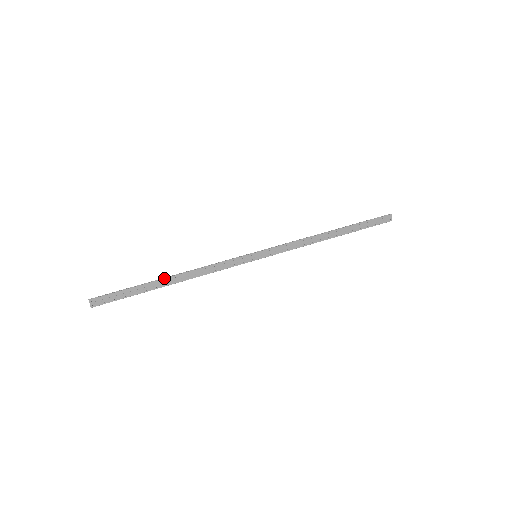
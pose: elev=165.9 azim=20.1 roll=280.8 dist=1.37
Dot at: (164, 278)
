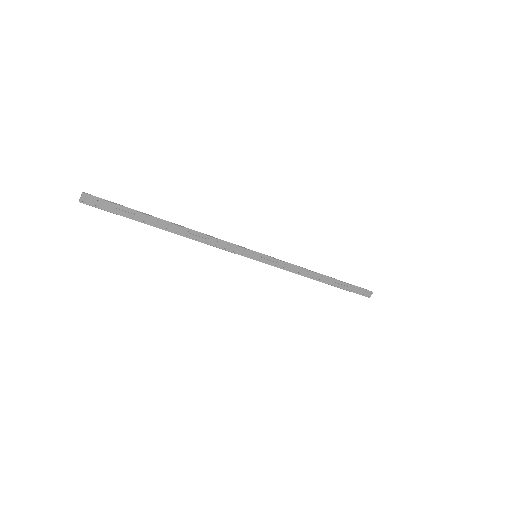
Dot at: (168, 221)
